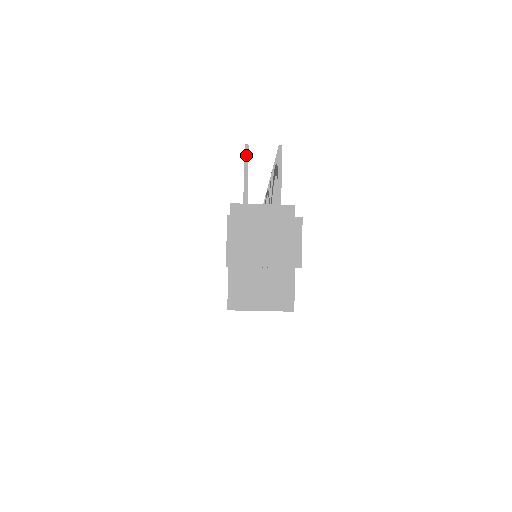
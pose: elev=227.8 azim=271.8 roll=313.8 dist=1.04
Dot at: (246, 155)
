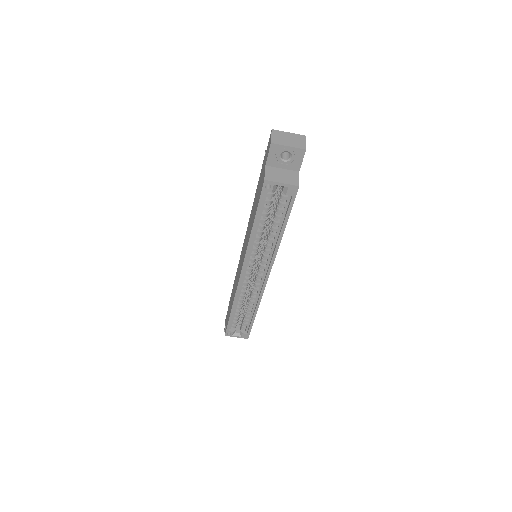
Dot at: occluded
